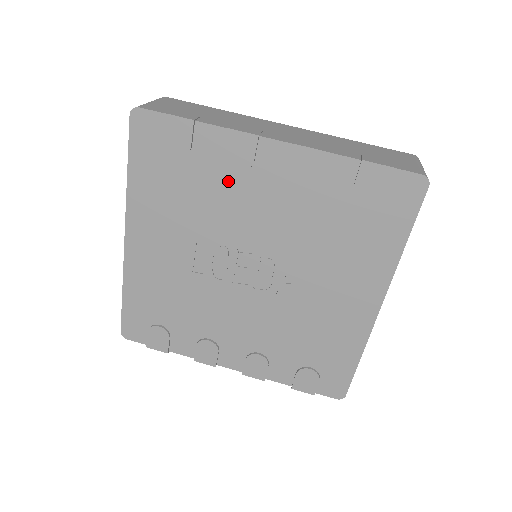
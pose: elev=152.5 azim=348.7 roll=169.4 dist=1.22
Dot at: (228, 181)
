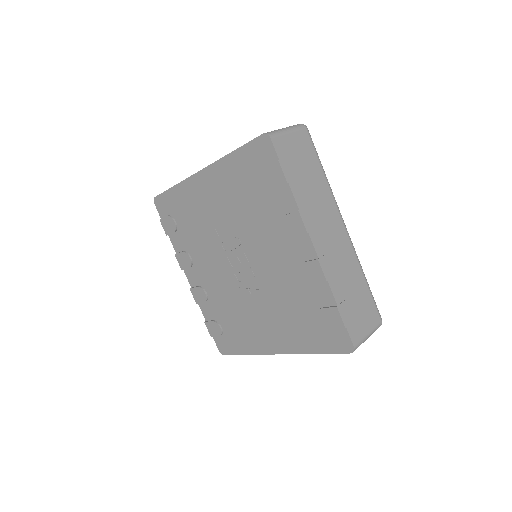
Dot at: (273, 225)
